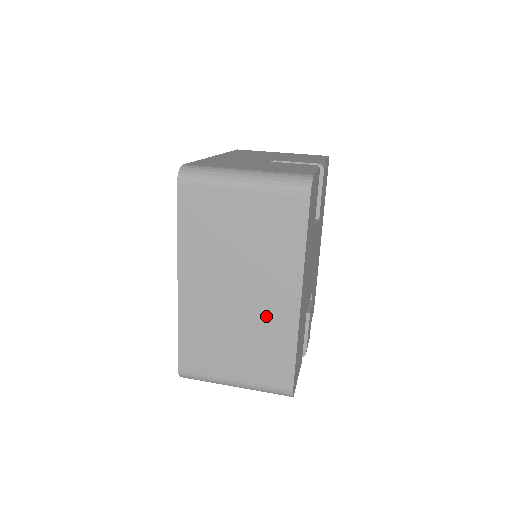
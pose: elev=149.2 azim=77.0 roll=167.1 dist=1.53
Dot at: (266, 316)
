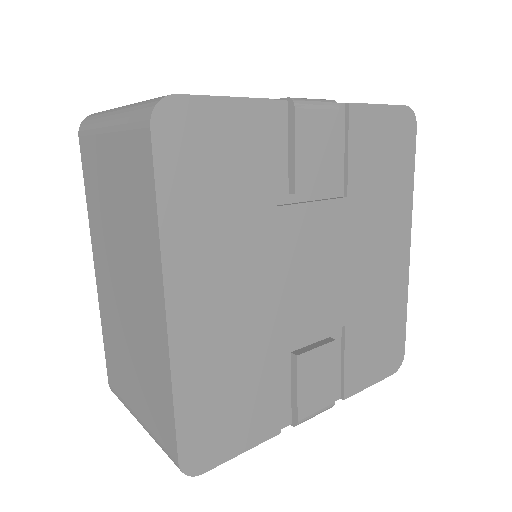
Dot at: (145, 329)
